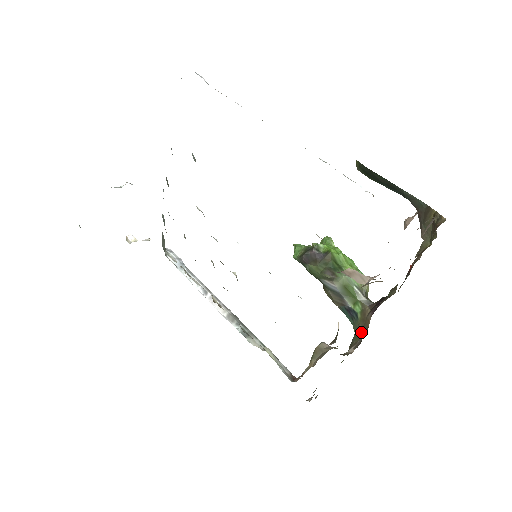
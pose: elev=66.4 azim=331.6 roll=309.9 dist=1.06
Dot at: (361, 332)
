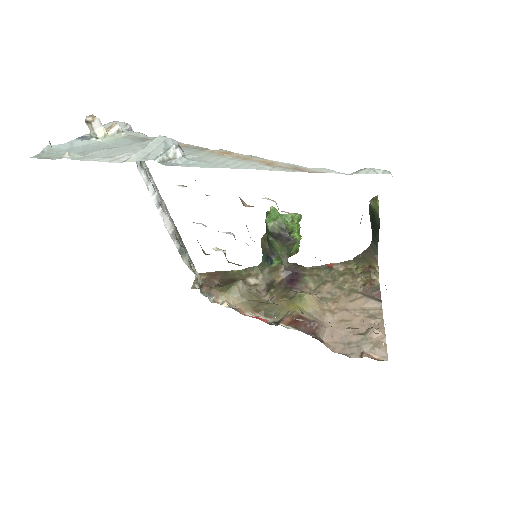
Dot at: (266, 273)
